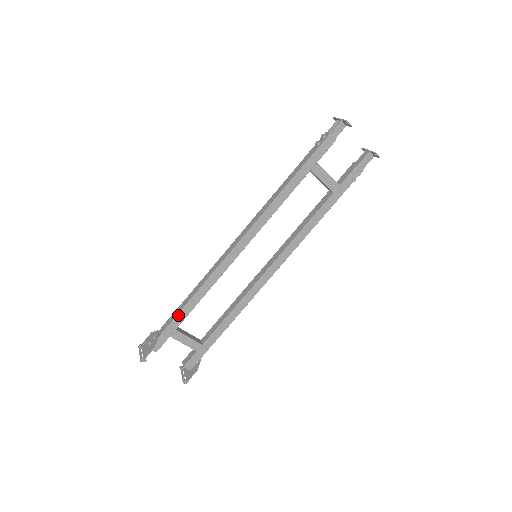
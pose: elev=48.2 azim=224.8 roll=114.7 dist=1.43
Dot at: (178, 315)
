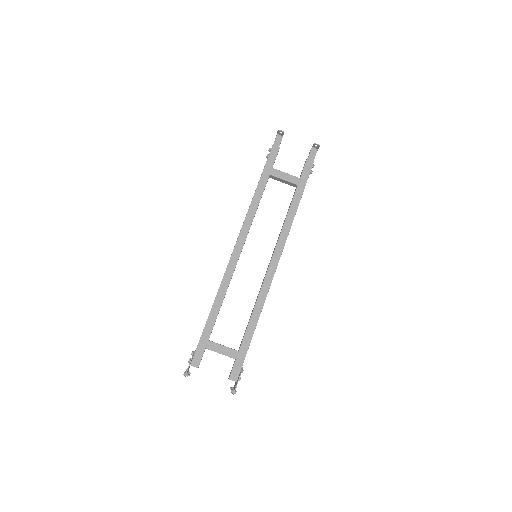
Dot at: (206, 325)
